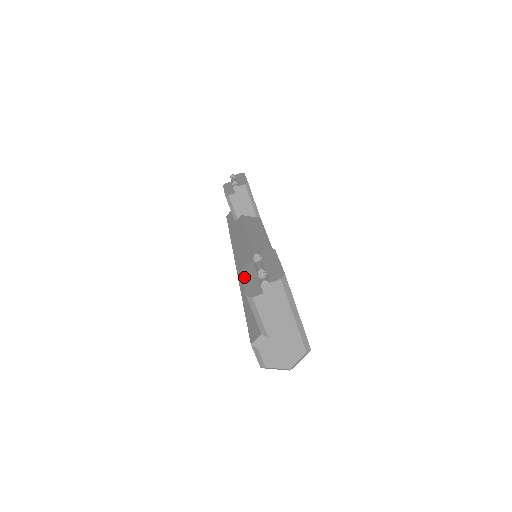
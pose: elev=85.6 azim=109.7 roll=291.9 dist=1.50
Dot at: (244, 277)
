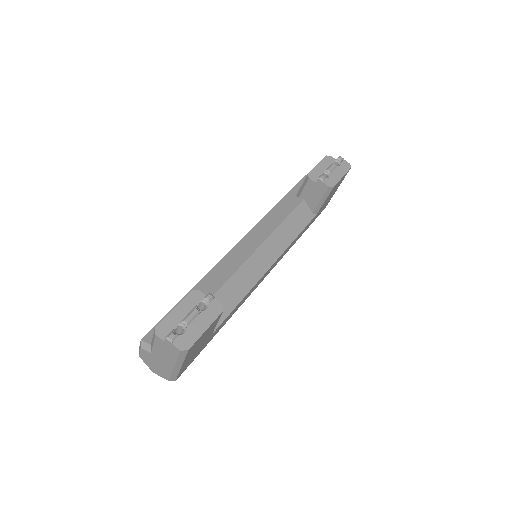
Dot at: (181, 304)
